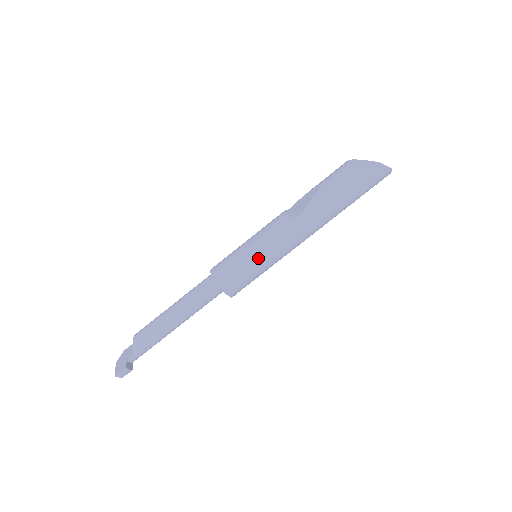
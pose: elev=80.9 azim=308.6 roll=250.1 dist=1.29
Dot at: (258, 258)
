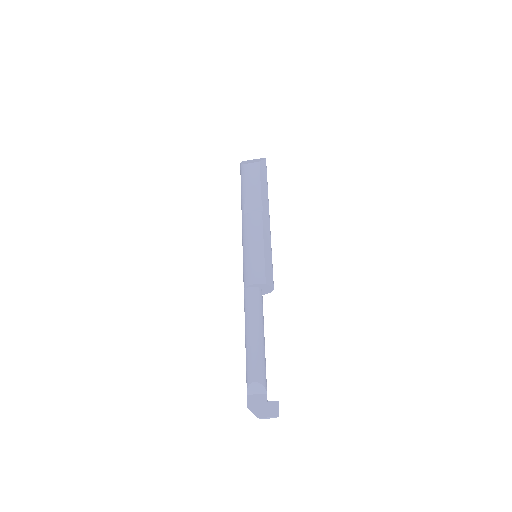
Dot at: (269, 251)
